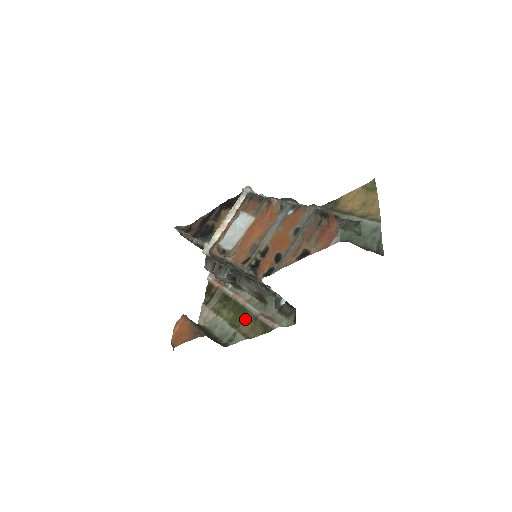
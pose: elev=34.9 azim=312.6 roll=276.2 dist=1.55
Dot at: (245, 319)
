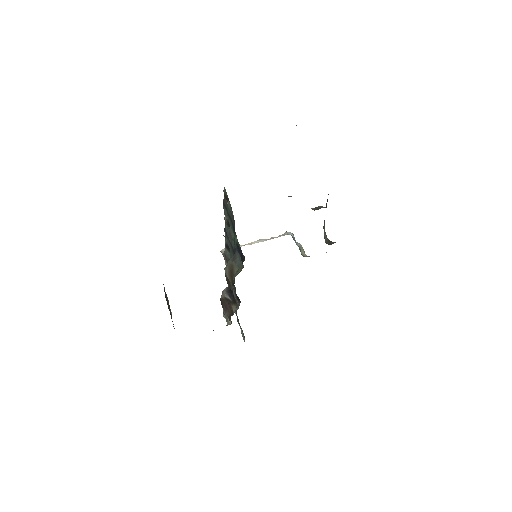
Dot at: occluded
